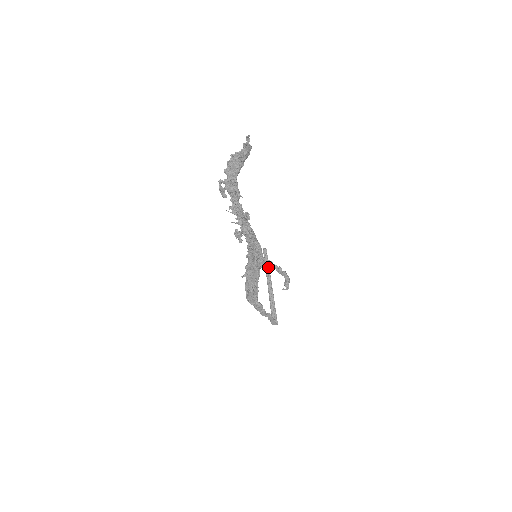
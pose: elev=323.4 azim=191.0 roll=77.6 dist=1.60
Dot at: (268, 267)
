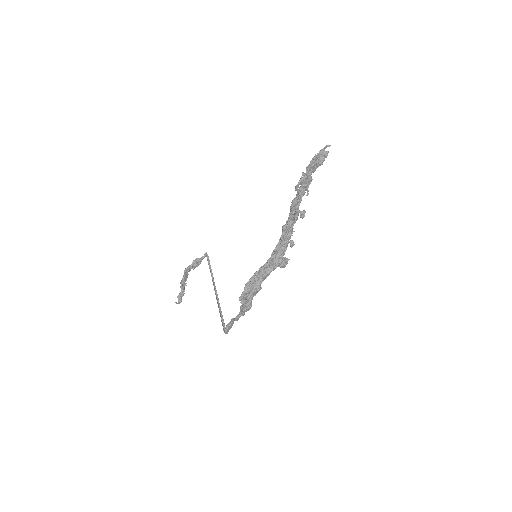
Dot at: (211, 273)
